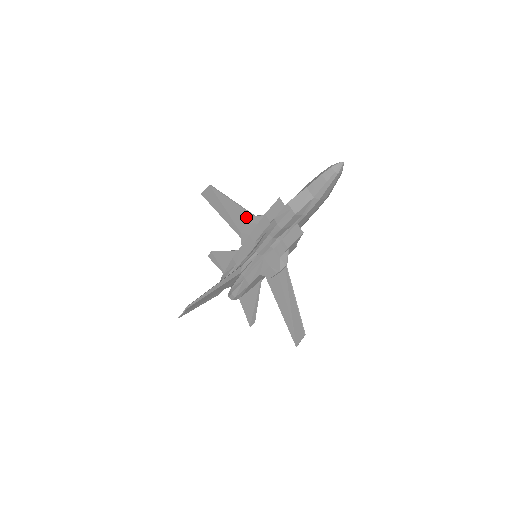
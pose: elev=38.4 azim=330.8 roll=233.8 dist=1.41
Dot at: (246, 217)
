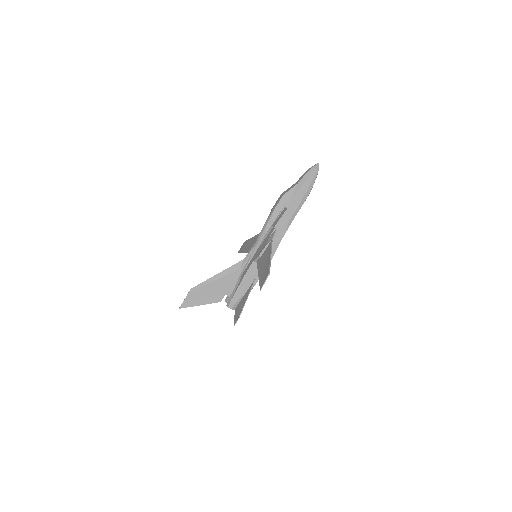
Dot at: occluded
